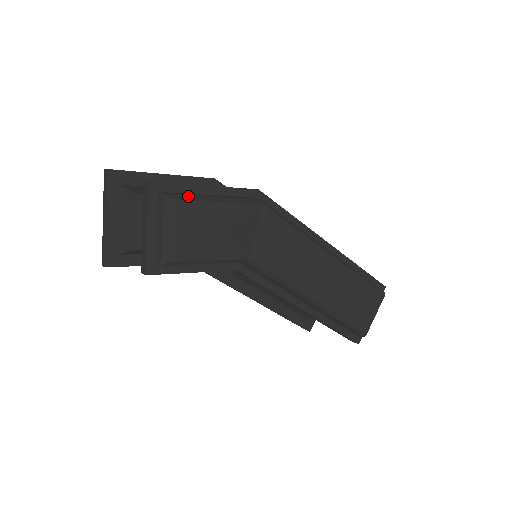
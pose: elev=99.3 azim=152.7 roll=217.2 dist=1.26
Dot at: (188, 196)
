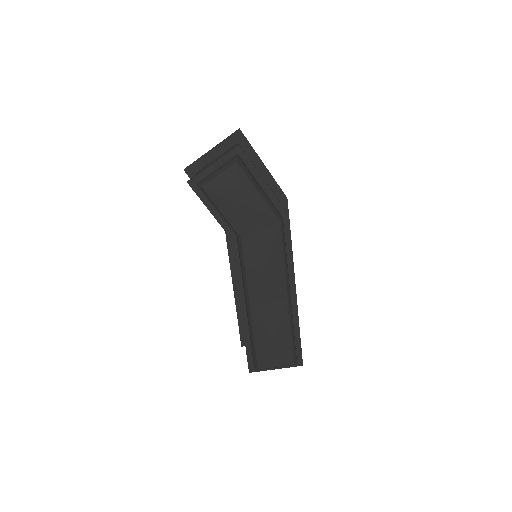
Dot at: (248, 171)
